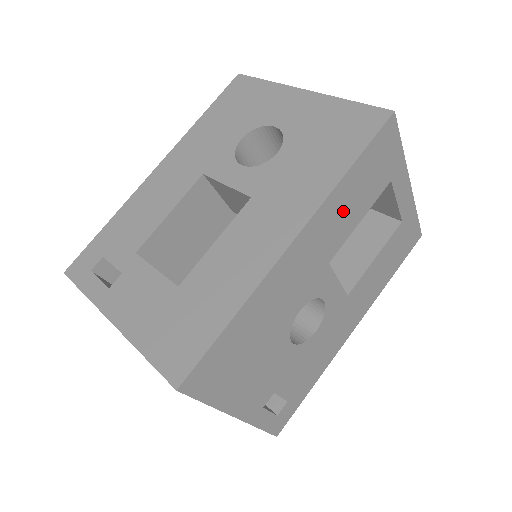
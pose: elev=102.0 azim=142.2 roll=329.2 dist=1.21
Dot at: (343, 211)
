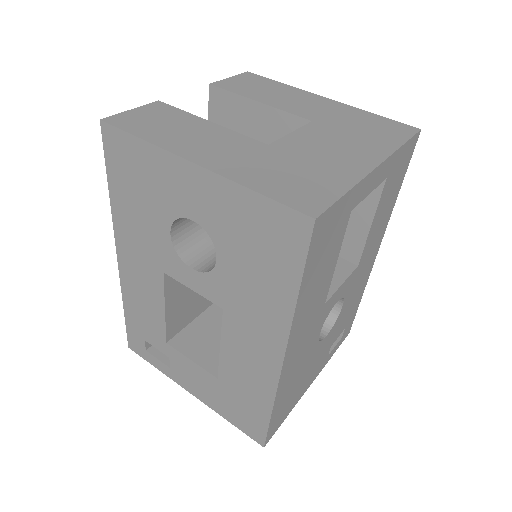
Dot at: (314, 294)
